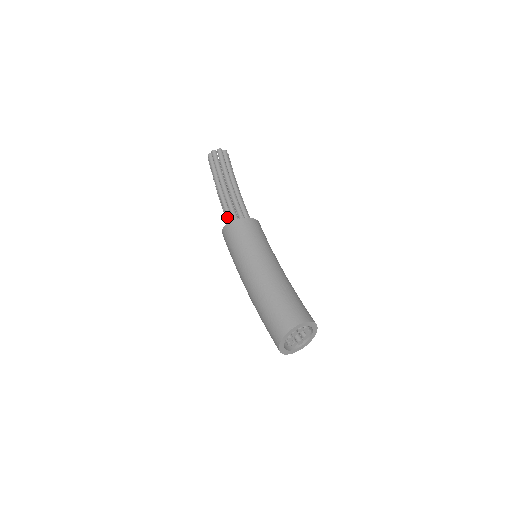
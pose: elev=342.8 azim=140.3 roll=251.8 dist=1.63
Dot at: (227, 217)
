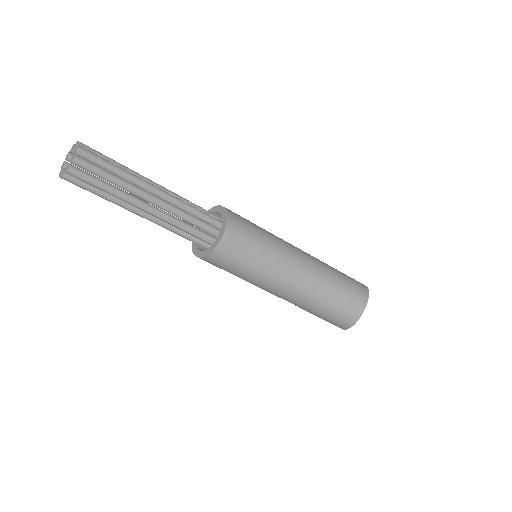
Dot at: occluded
